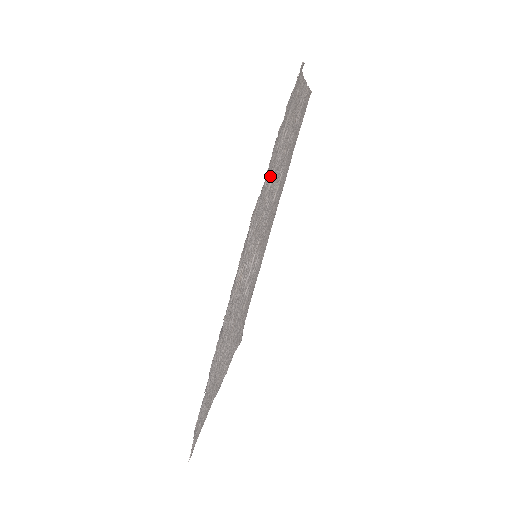
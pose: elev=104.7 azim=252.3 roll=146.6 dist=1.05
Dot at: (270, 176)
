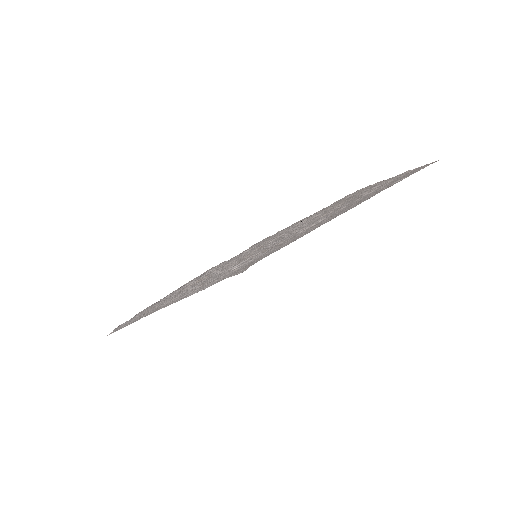
Dot at: (266, 242)
